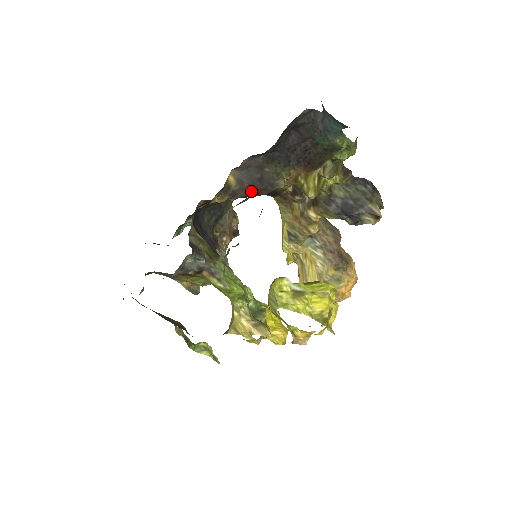
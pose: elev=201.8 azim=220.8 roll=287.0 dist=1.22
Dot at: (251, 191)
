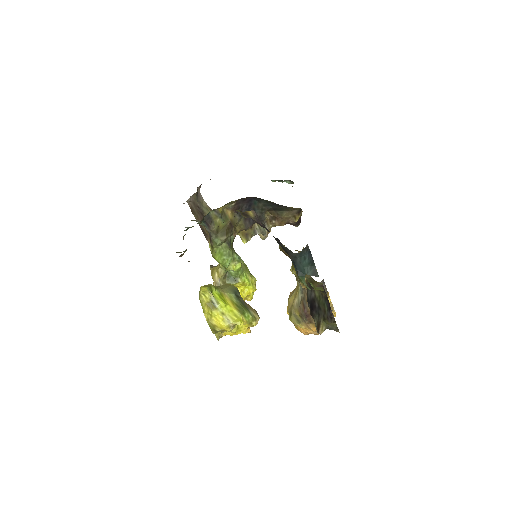
Dot at: occluded
